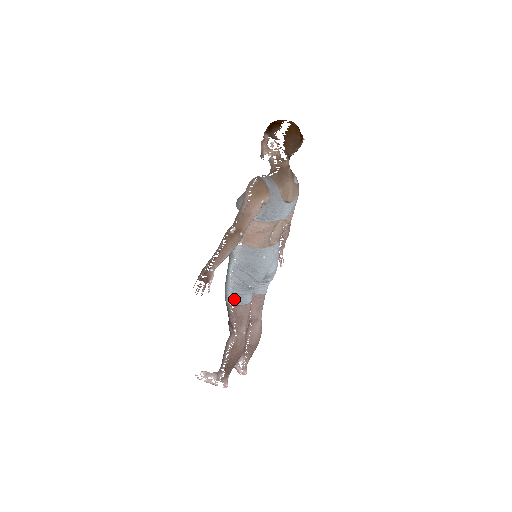
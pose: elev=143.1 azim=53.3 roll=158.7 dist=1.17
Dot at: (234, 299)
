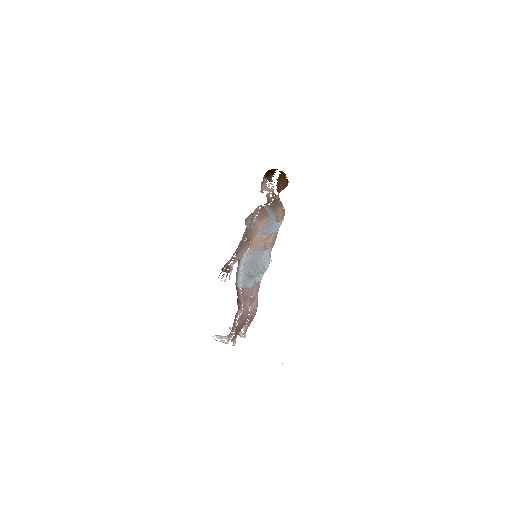
Dot at: (243, 284)
